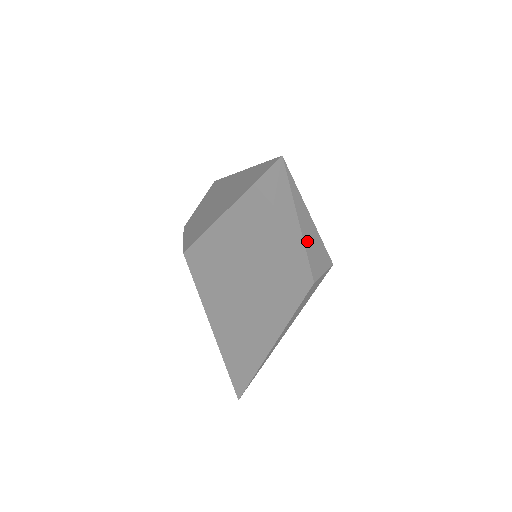
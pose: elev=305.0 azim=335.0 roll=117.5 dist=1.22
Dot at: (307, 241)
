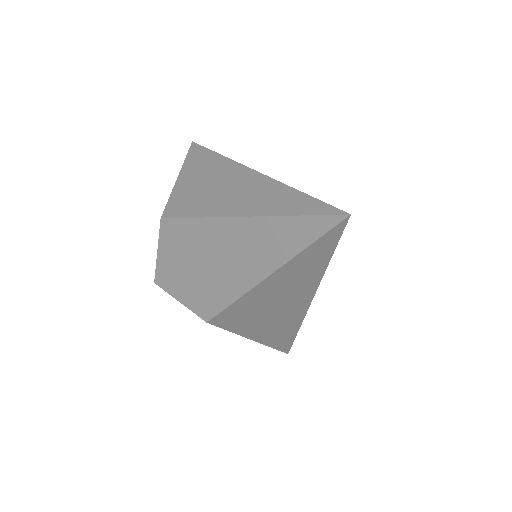
Dot at: occluded
